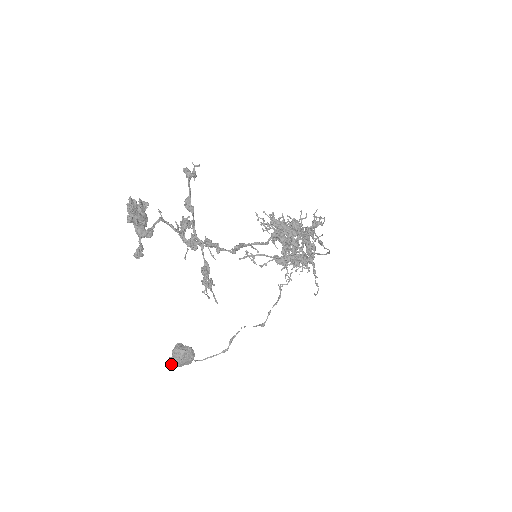
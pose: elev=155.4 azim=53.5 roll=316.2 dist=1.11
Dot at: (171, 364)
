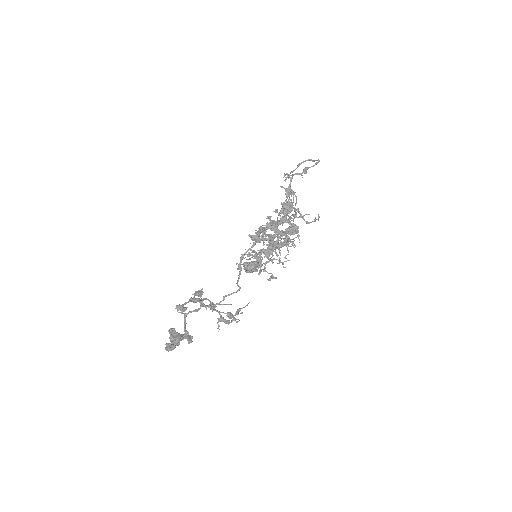
Dot at: occluded
